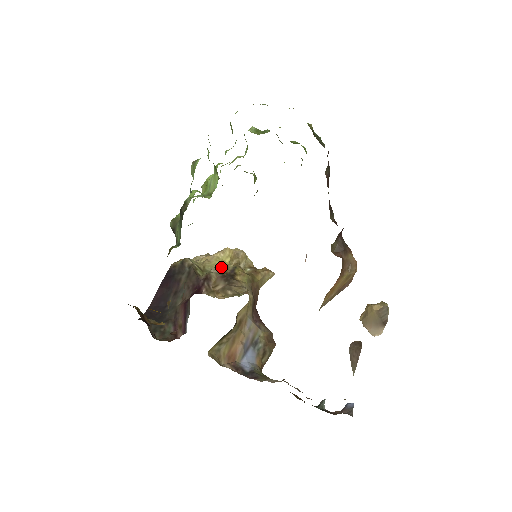
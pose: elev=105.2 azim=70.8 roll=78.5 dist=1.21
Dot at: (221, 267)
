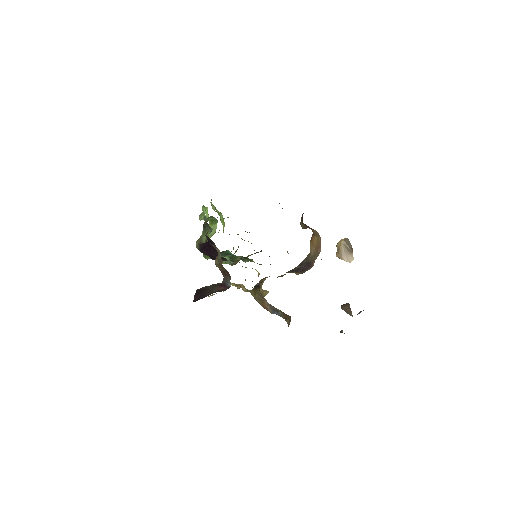
Dot at: occluded
